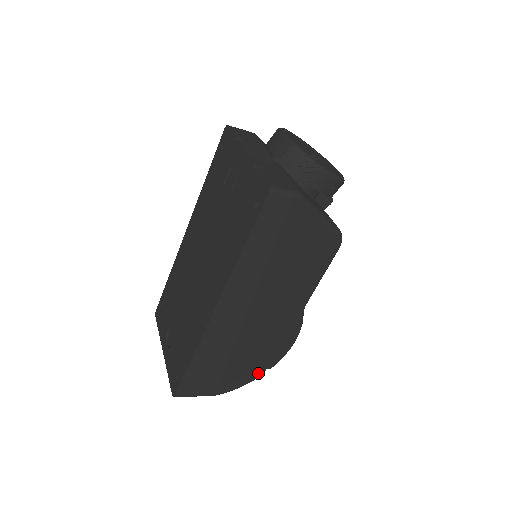
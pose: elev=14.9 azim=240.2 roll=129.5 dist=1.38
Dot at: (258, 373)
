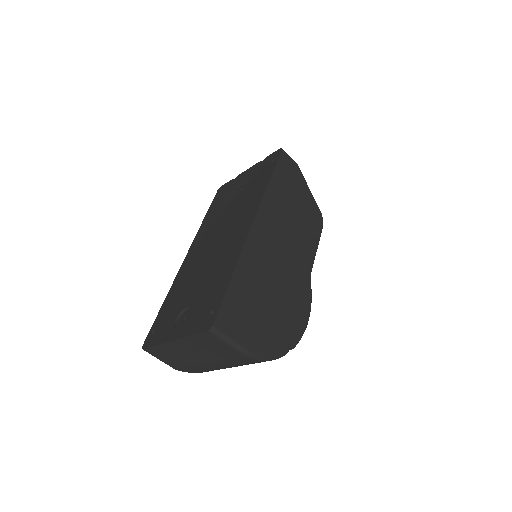
Dot at: (285, 344)
